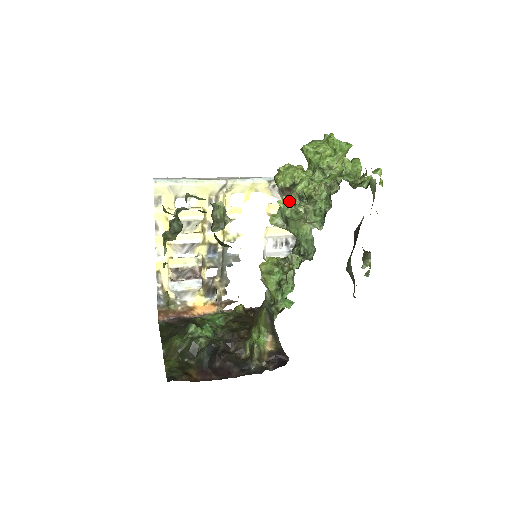
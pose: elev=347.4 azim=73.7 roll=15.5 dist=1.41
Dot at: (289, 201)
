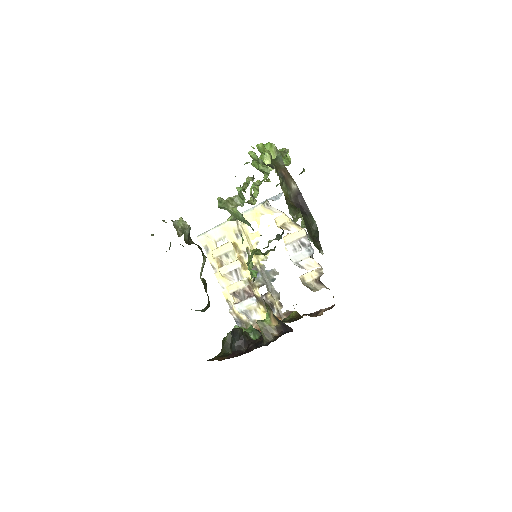
Dot at: (218, 198)
